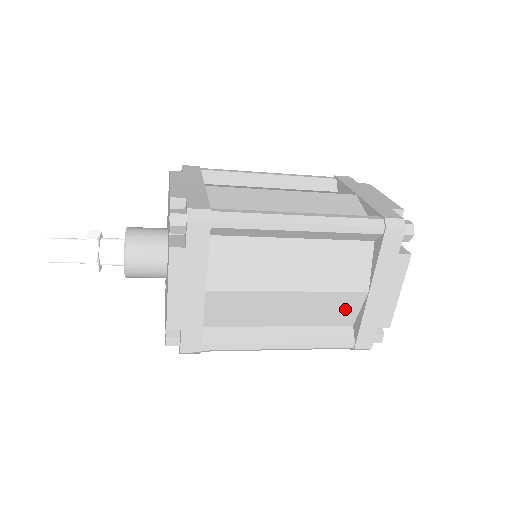
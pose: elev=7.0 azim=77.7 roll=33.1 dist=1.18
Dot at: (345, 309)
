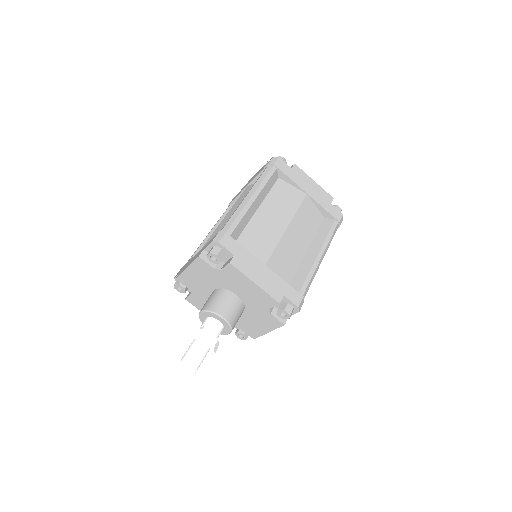
Dot at: occluded
